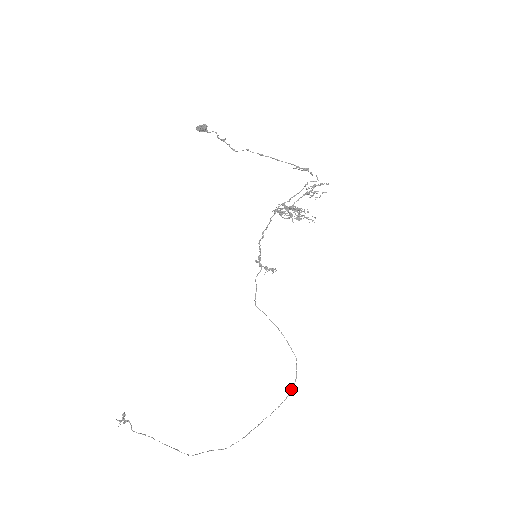
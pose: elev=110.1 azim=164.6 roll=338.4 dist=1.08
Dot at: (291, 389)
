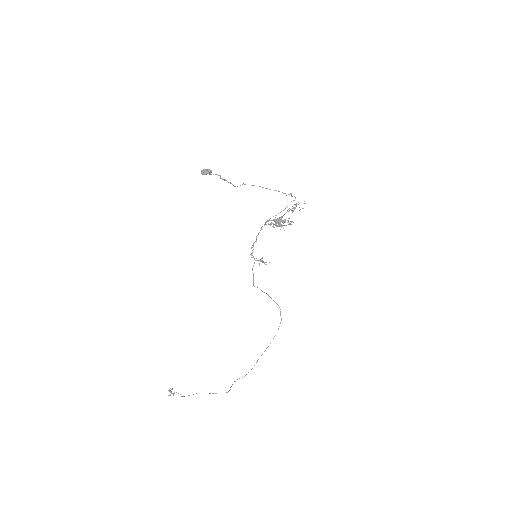
Dot at: (279, 326)
